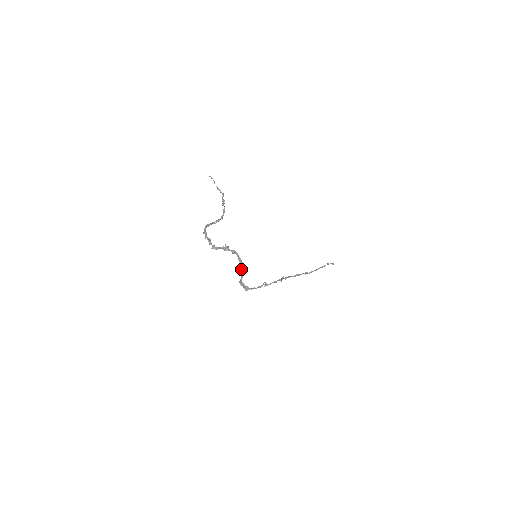
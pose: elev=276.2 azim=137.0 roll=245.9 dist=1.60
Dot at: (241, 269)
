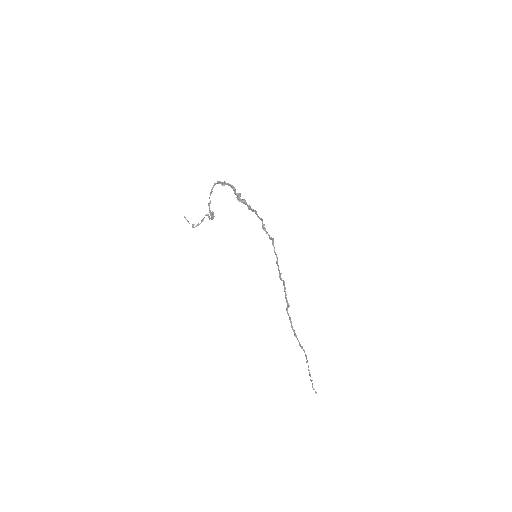
Dot at: (258, 216)
